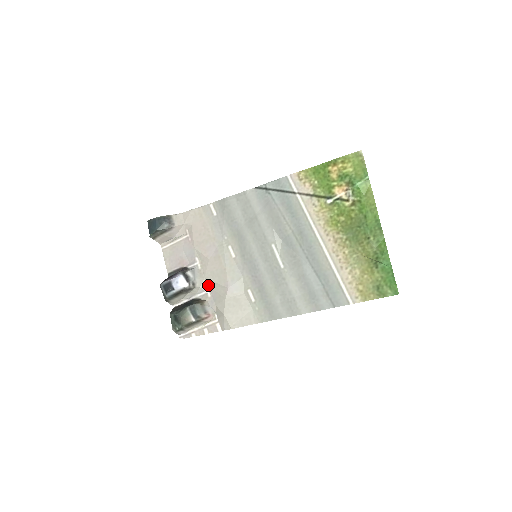
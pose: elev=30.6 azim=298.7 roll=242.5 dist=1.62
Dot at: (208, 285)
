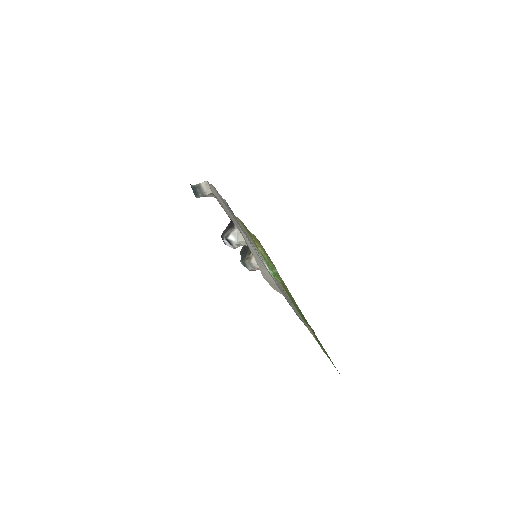
Dot at: occluded
